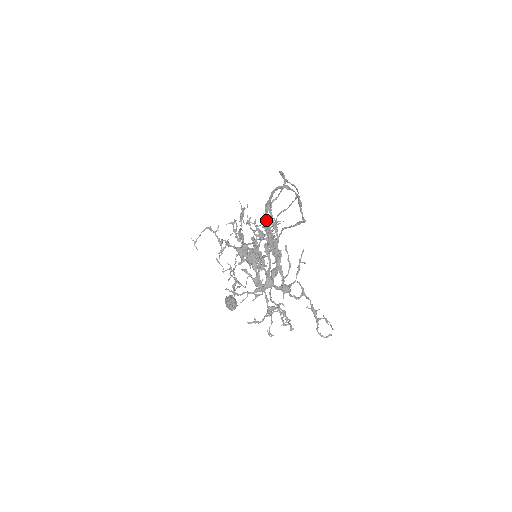
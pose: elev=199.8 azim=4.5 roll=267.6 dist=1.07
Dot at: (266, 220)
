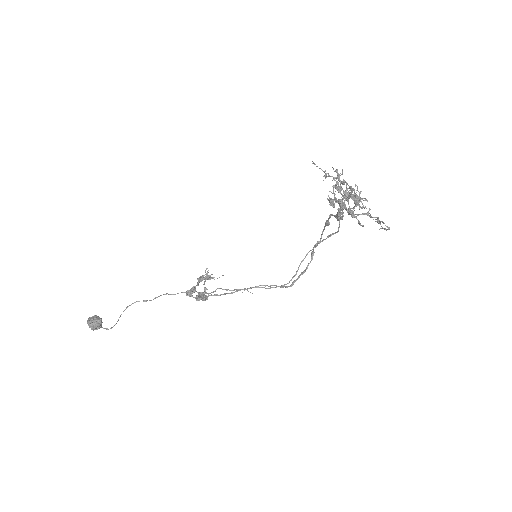
Dot at: occluded
